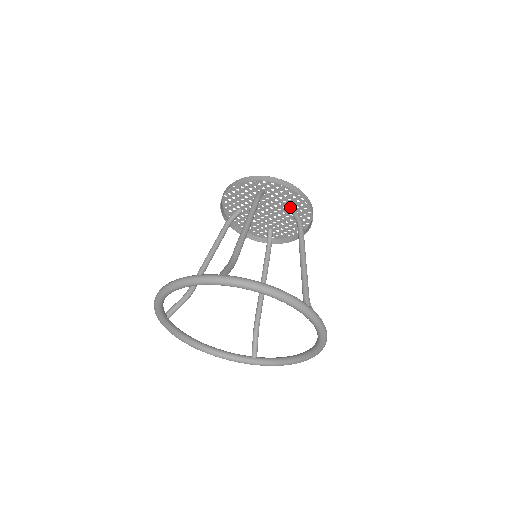
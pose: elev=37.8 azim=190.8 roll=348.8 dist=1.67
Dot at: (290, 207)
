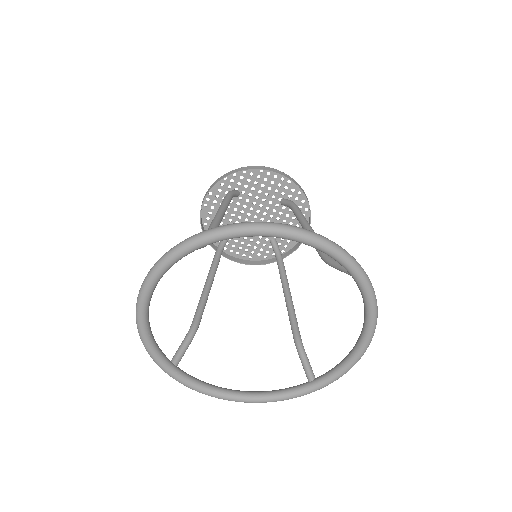
Dot at: (276, 198)
